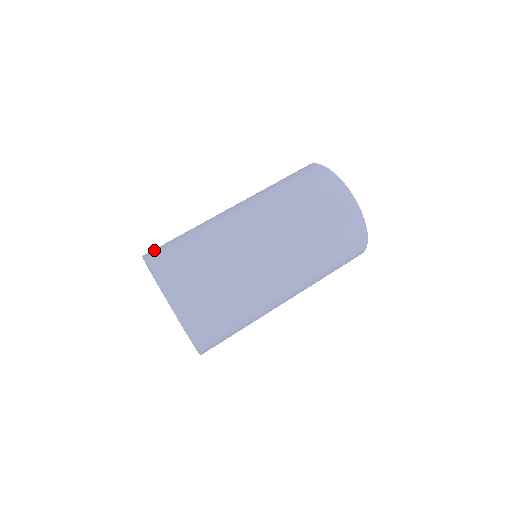
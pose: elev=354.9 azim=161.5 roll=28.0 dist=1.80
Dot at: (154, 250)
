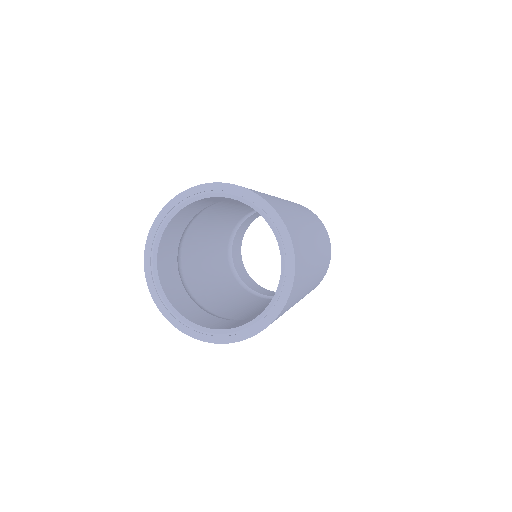
Dot at: occluded
